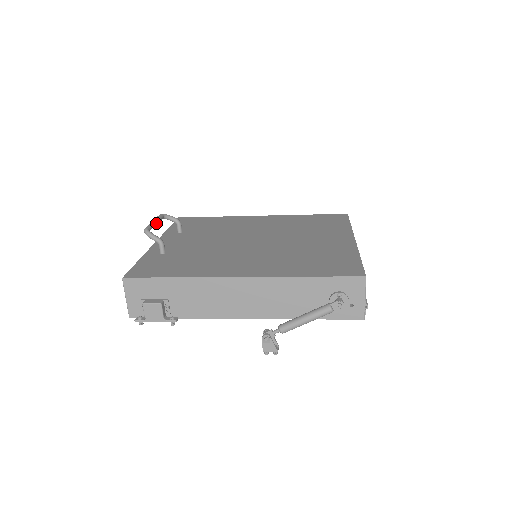
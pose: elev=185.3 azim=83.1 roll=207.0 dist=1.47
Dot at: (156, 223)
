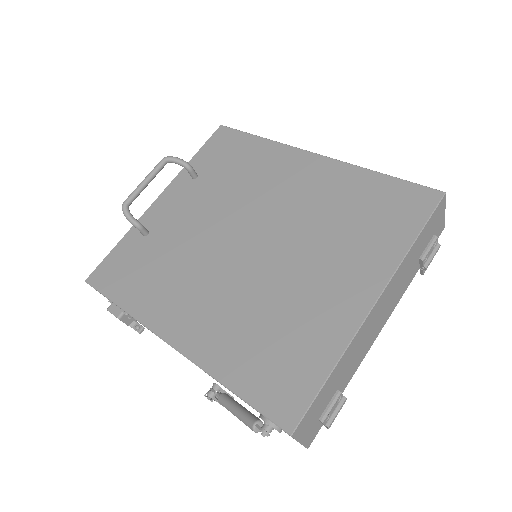
Dot at: (146, 184)
